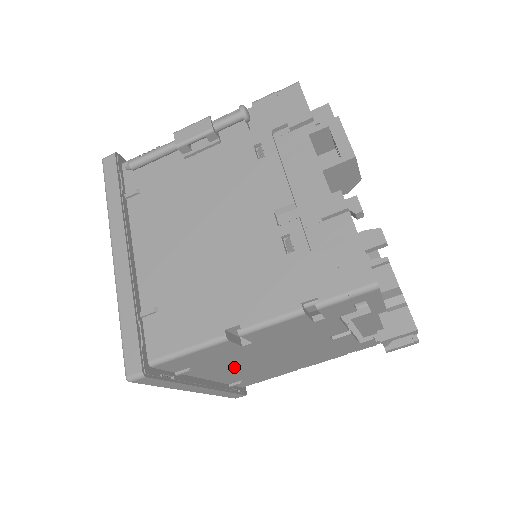
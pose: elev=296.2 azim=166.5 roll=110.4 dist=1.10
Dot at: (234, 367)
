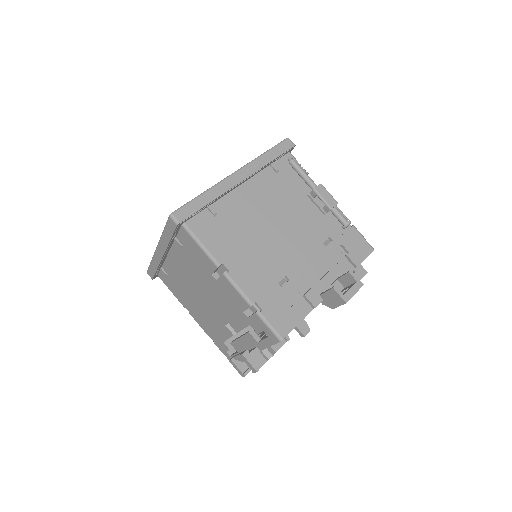
Dot at: (186, 270)
